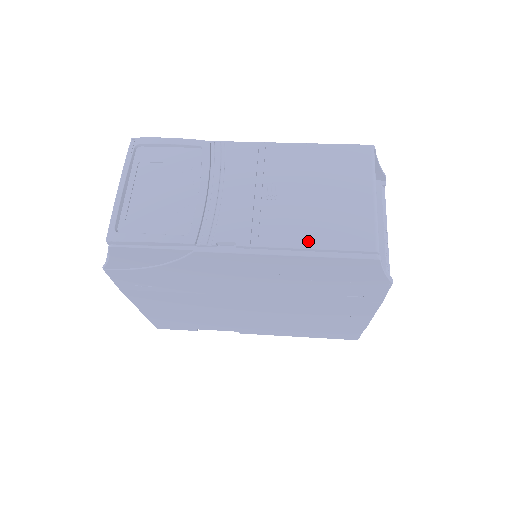
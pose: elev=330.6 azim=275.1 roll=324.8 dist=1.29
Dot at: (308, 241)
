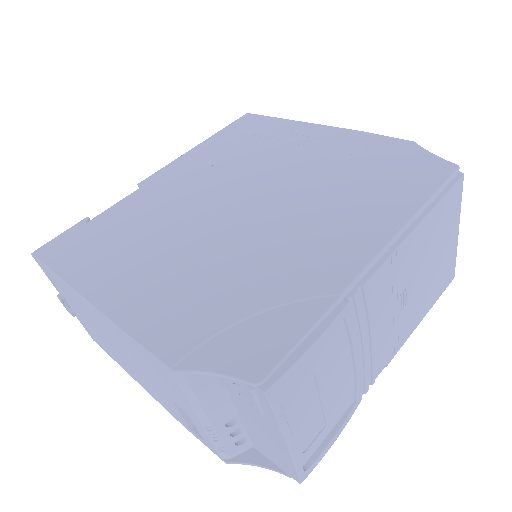
Dot at: (425, 312)
